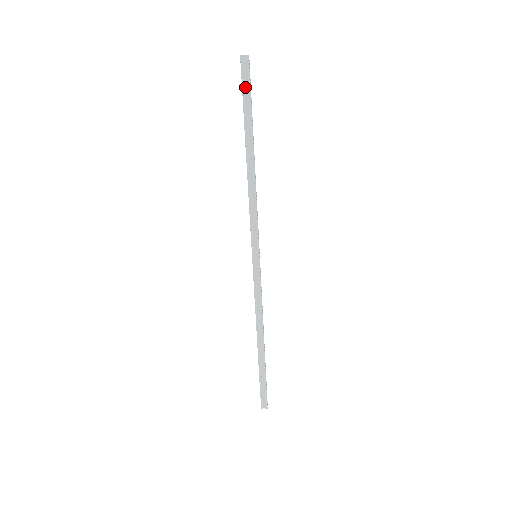
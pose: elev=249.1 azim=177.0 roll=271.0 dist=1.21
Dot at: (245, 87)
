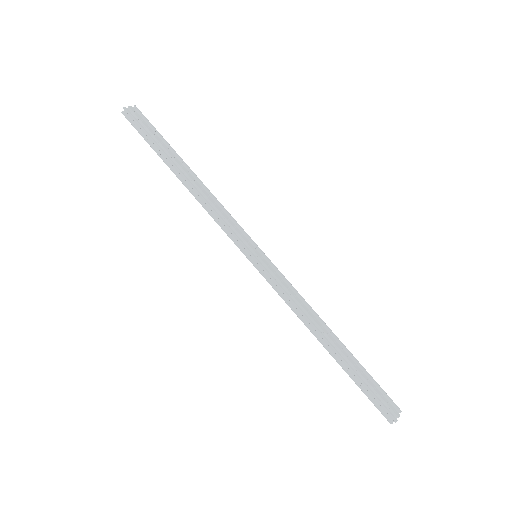
Dot at: (141, 130)
